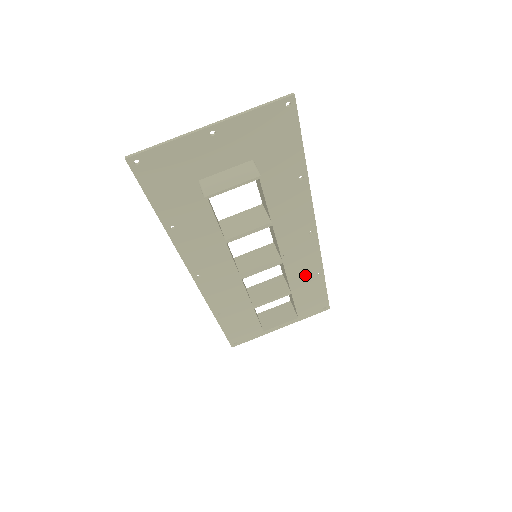
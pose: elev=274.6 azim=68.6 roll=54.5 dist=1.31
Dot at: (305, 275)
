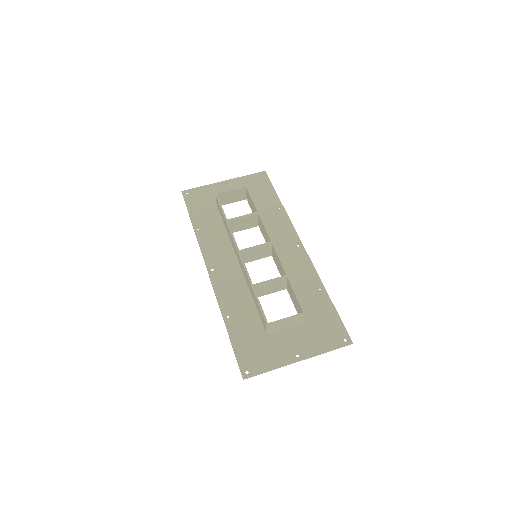
Dot at: (306, 288)
